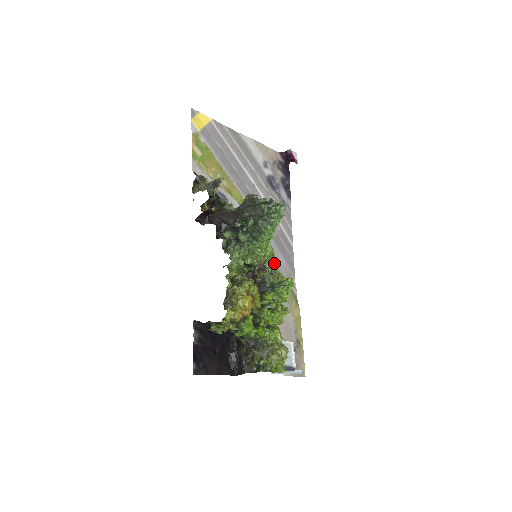
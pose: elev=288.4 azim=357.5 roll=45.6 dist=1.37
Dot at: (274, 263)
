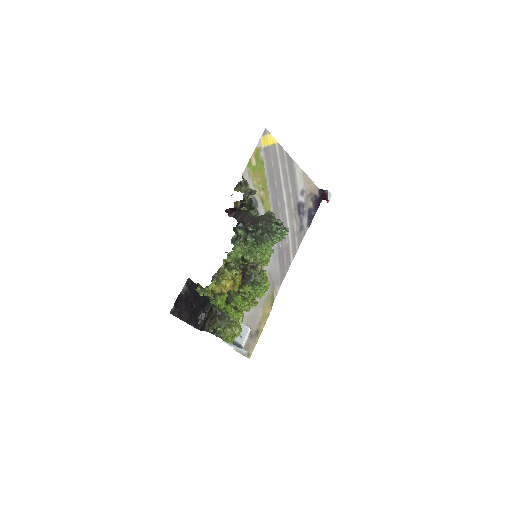
Dot at: (270, 267)
